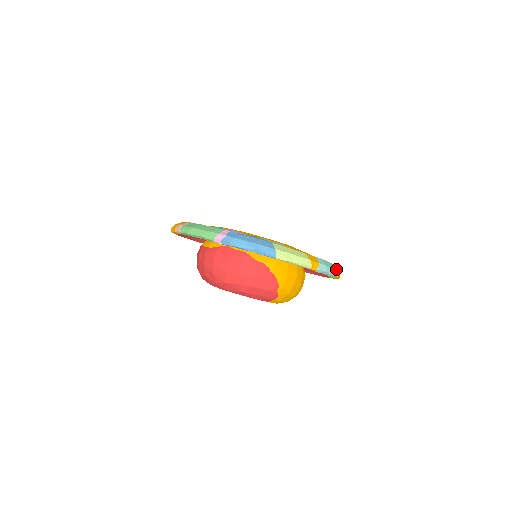
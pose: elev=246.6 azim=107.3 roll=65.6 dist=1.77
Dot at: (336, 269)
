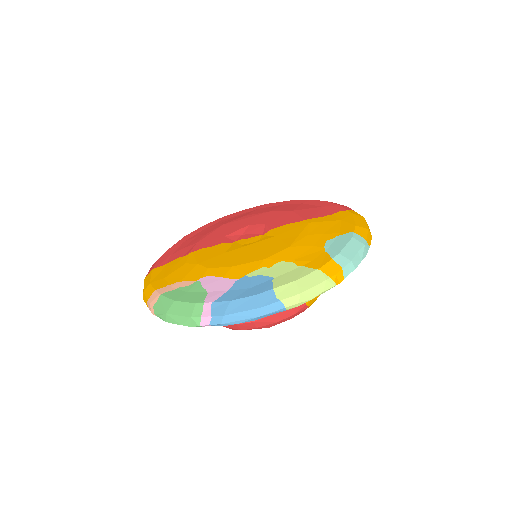
Dot at: (363, 241)
